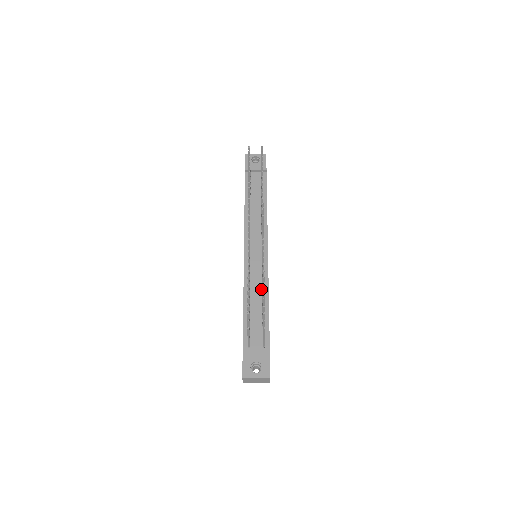
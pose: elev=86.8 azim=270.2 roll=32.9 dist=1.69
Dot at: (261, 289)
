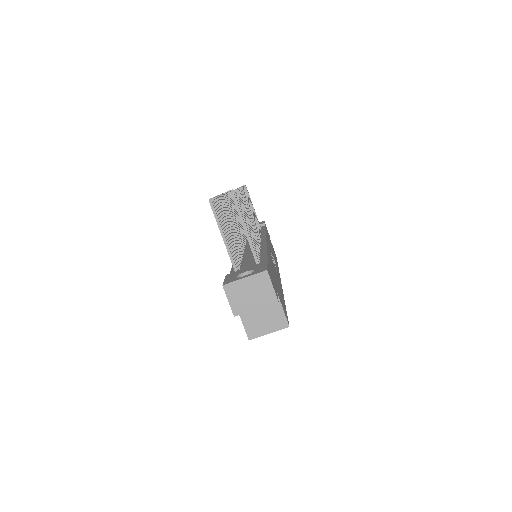
Dot at: occluded
